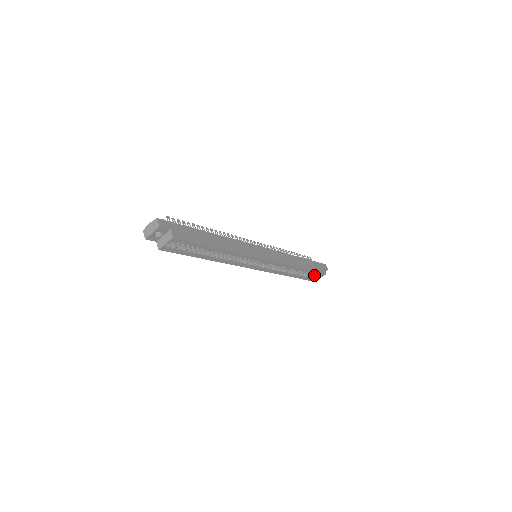
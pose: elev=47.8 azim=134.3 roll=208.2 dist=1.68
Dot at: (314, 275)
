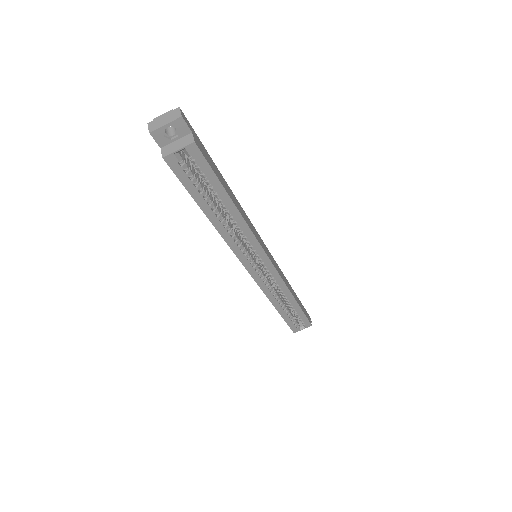
Dot at: (297, 323)
